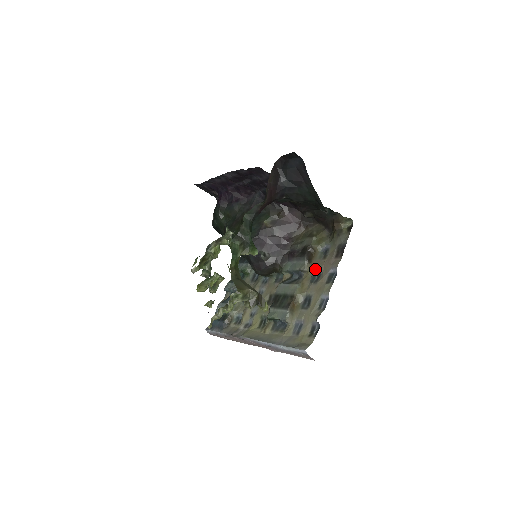
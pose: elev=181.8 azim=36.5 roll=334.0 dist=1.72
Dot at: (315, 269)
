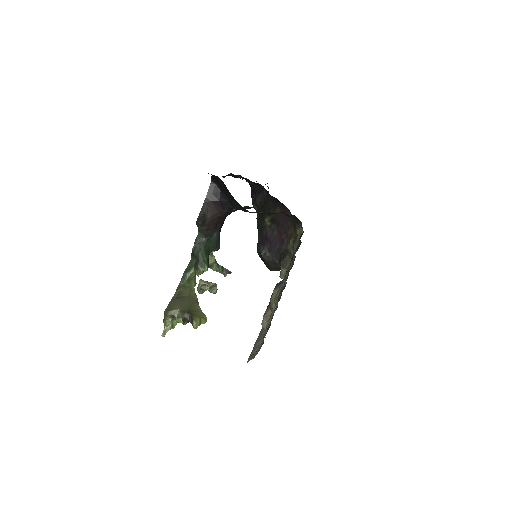
Dot at: occluded
